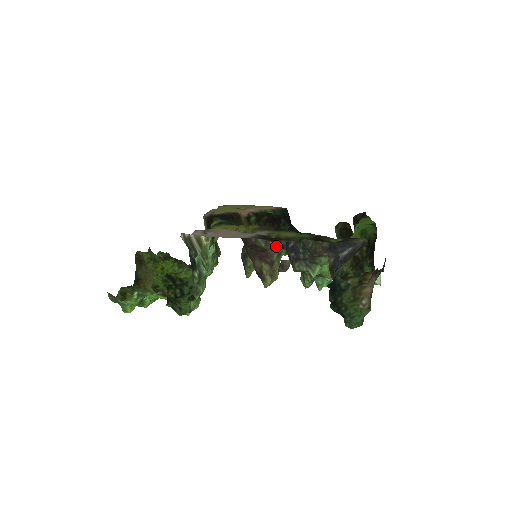
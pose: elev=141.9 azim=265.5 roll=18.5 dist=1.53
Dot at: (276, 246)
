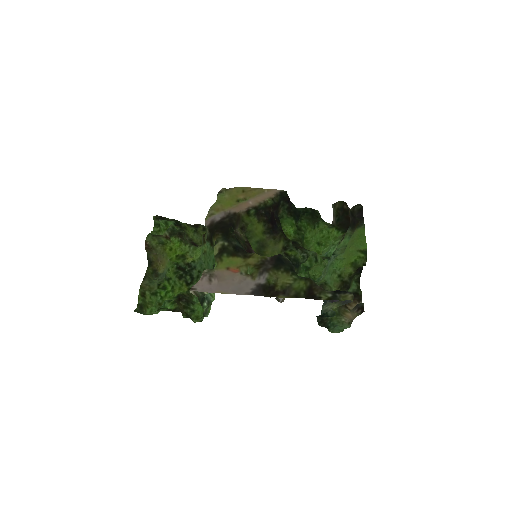
Dot at: occluded
